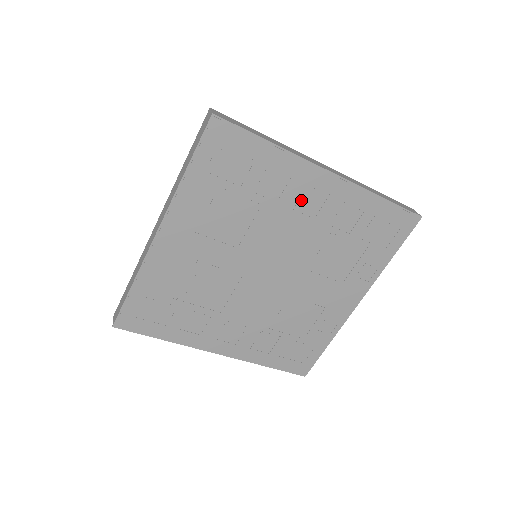
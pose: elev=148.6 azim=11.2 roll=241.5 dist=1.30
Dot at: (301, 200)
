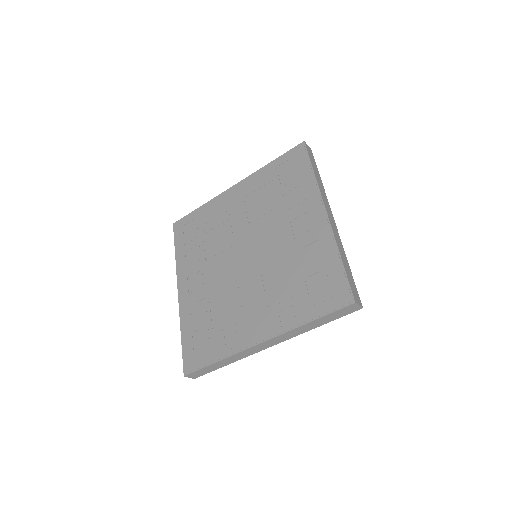
Dot at: (299, 219)
